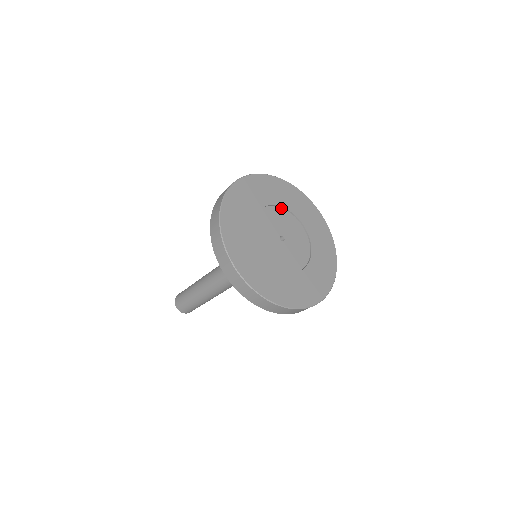
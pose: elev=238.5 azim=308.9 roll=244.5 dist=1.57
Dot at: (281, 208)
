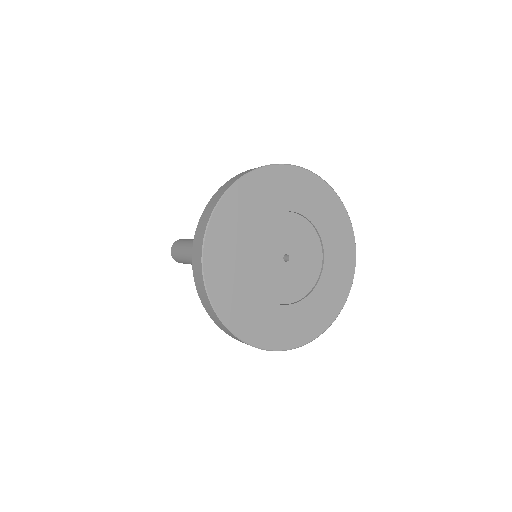
Dot at: (277, 213)
